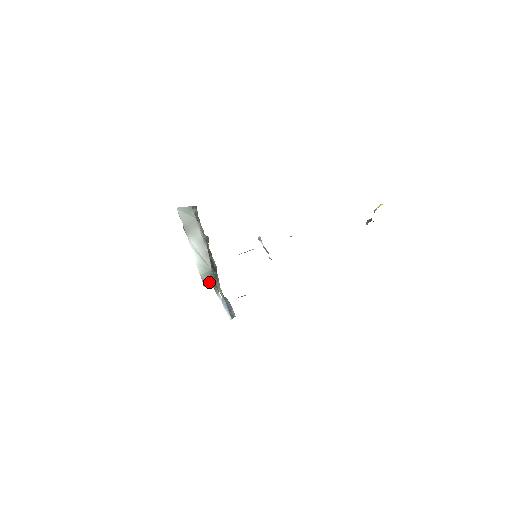
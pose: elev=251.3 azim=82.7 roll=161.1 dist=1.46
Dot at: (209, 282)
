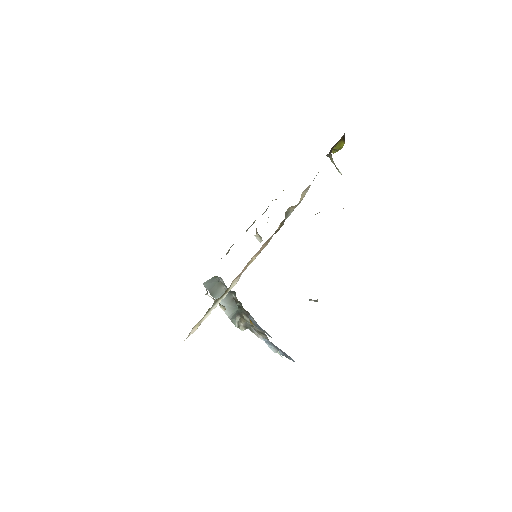
Dot at: (235, 316)
